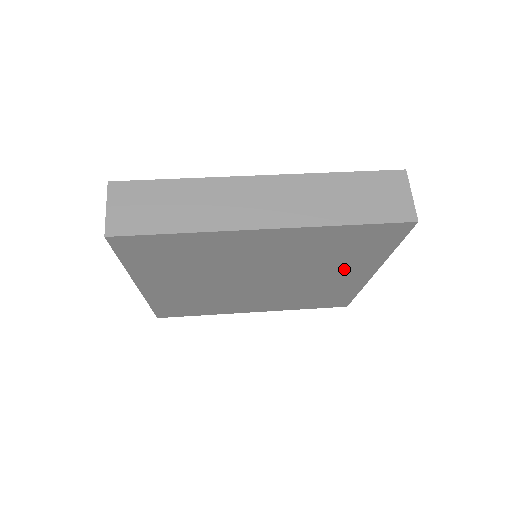
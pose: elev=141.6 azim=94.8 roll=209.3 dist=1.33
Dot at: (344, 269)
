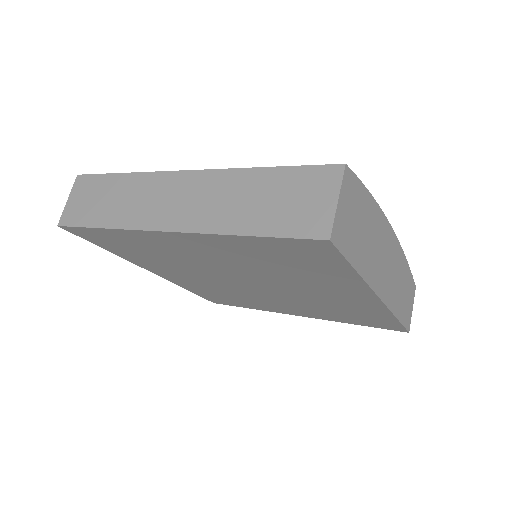
Dot at: (328, 287)
